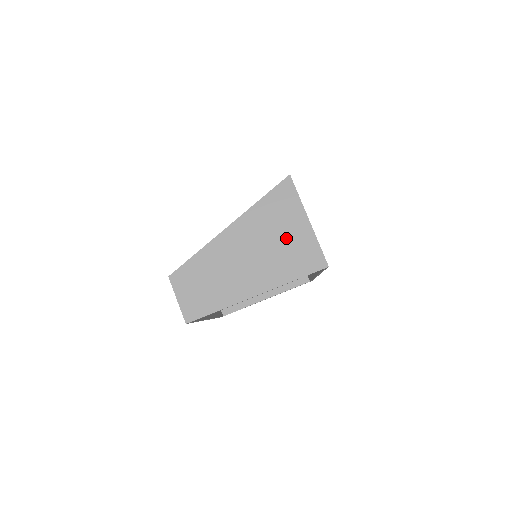
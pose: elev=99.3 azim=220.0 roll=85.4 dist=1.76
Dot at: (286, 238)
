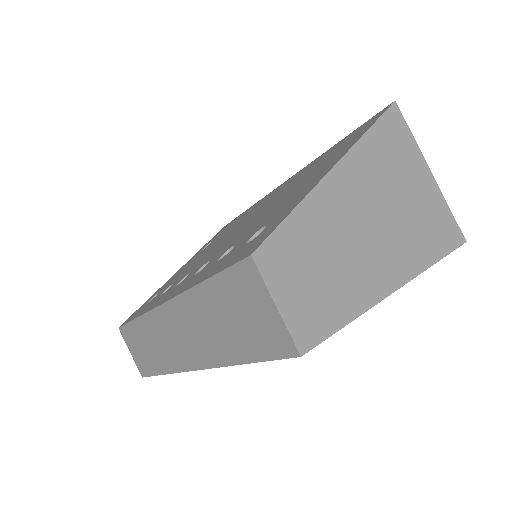
Dot at: (412, 195)
